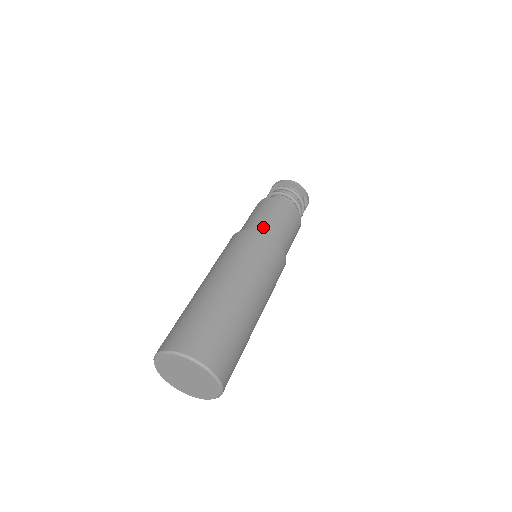
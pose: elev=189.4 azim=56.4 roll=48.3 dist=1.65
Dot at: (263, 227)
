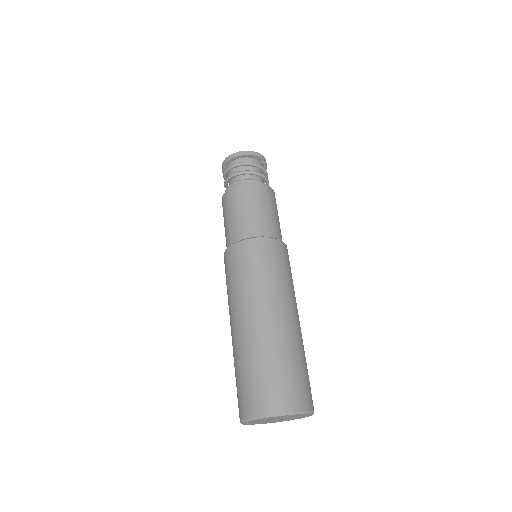
Dot at: (254, 229)
